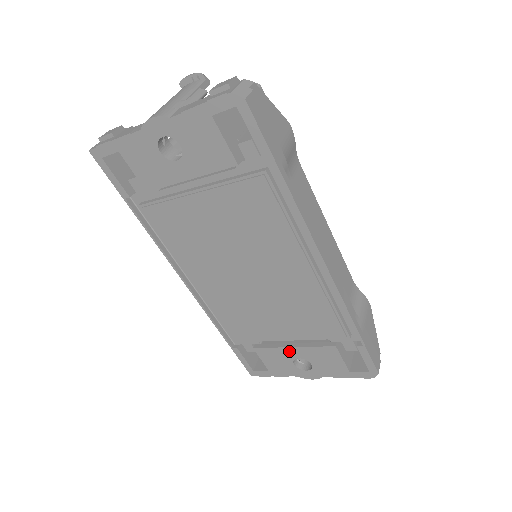
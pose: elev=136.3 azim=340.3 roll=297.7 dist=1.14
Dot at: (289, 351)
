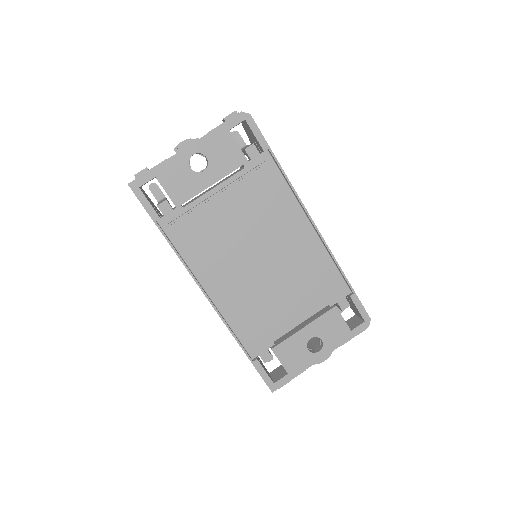
Dot at: (302, 334)
